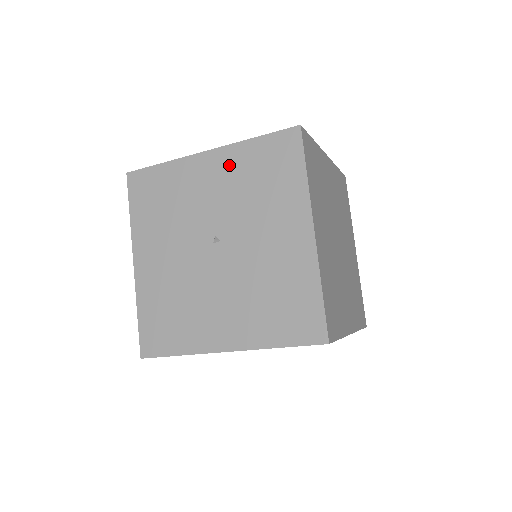
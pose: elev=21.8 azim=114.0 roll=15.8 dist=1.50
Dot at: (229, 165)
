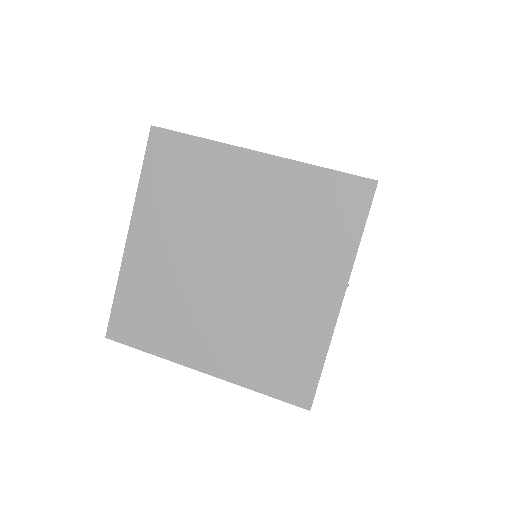
Dot at: occluded
